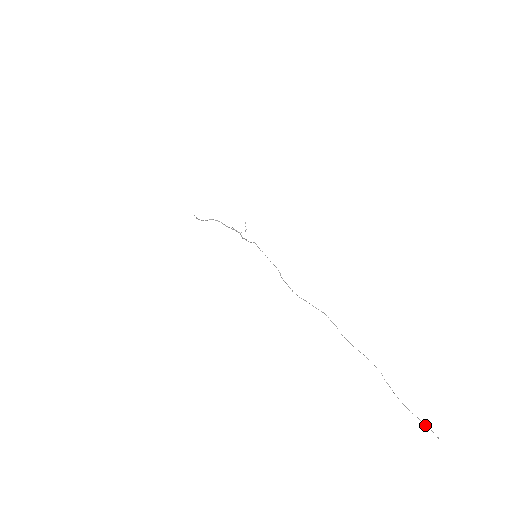
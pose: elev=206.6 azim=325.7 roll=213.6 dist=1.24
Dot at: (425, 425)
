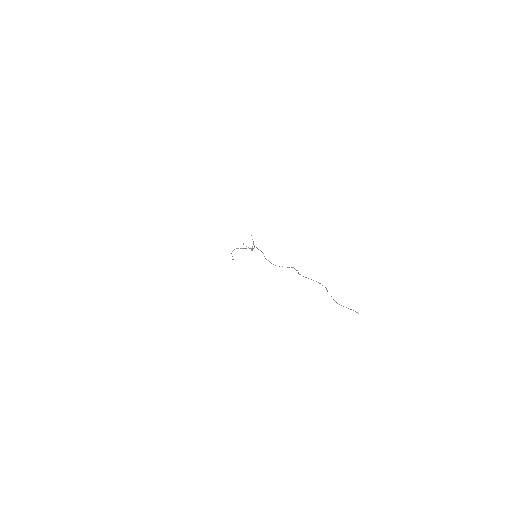
Dot at: occluded
